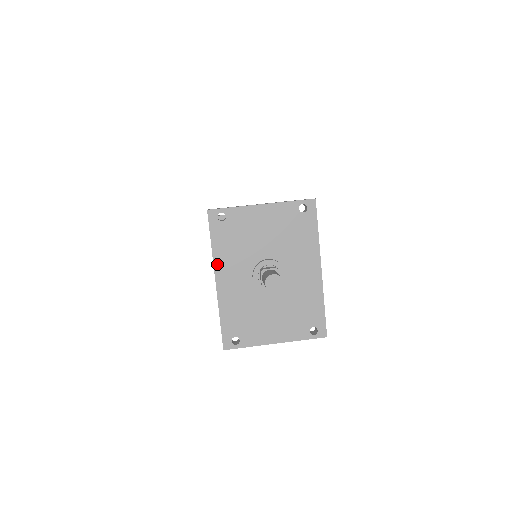
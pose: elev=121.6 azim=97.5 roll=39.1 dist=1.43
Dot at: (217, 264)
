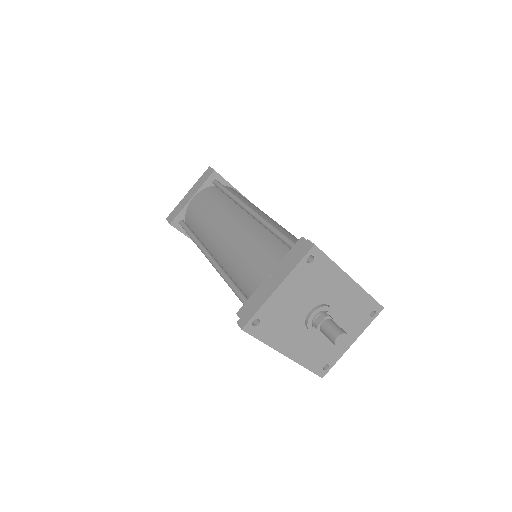
Dot at: (278, 348)
